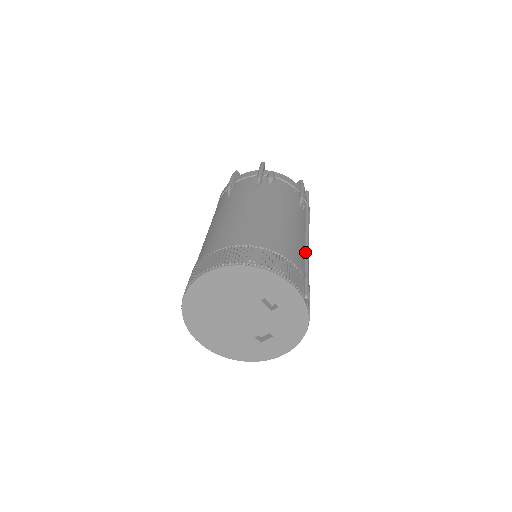
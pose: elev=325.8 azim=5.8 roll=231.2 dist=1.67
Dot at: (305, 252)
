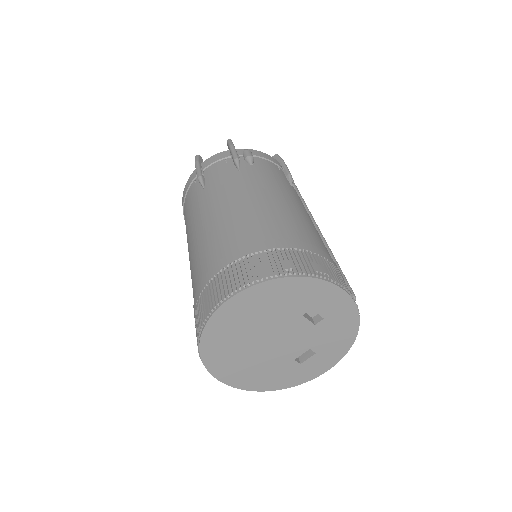
Dot at: (323, 241)
